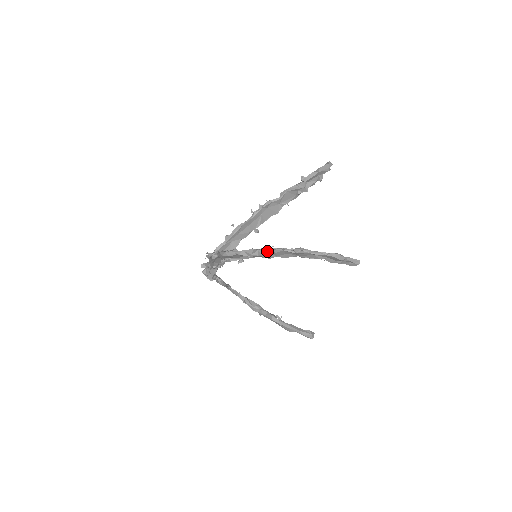
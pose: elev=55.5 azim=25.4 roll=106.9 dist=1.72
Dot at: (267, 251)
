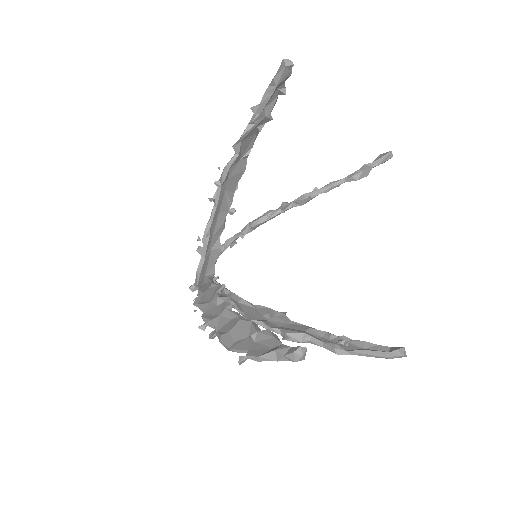
Dot at: (301, 356)
